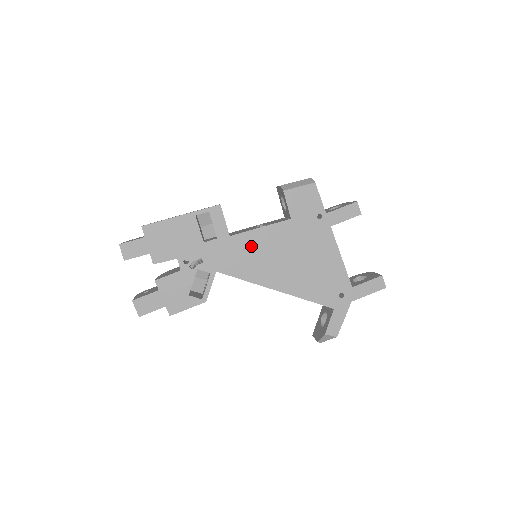
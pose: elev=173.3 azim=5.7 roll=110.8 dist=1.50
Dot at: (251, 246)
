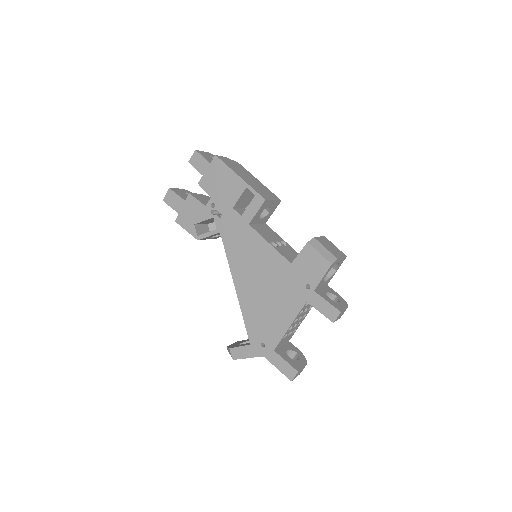
Dot at: (252, 246)
